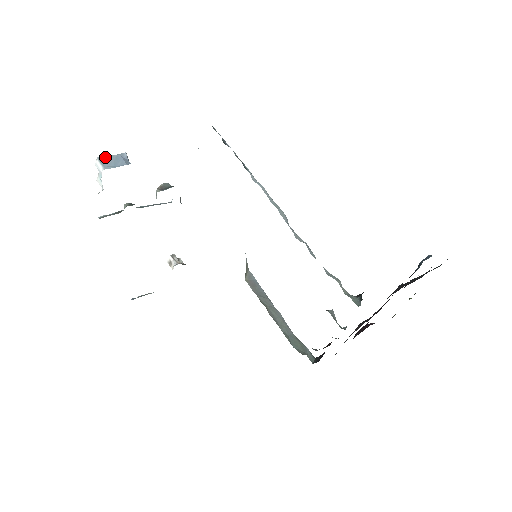
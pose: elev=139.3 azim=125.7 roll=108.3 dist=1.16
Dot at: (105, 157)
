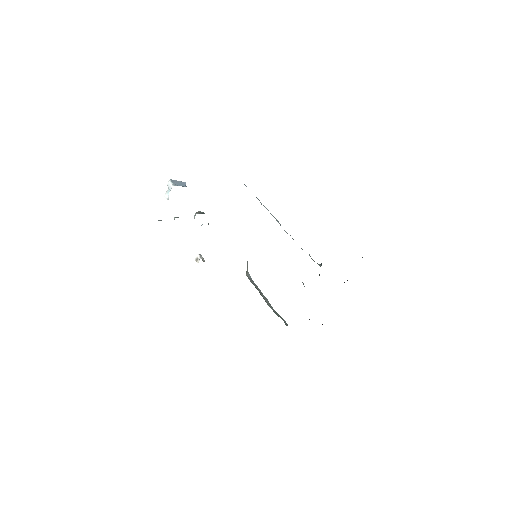
Dot at: (174, 180)
